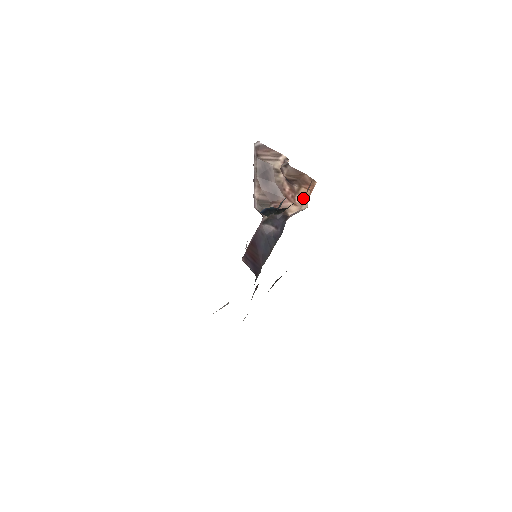
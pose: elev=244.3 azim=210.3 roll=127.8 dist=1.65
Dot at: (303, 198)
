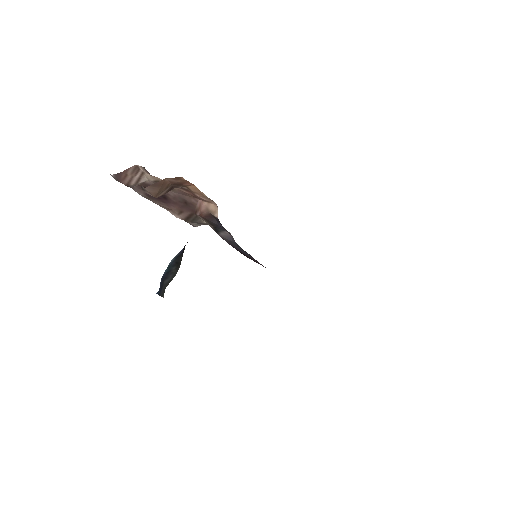
Dot at: (201, 195)
